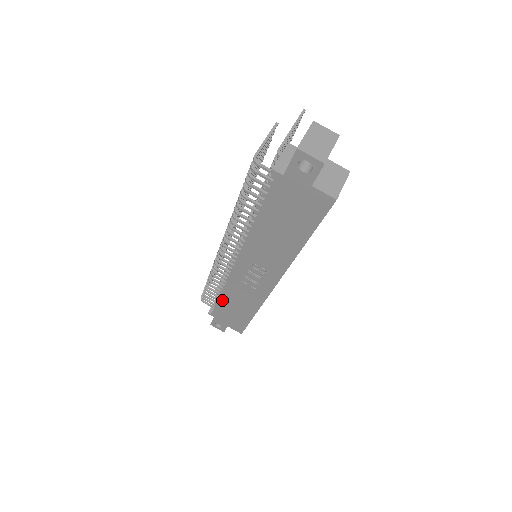
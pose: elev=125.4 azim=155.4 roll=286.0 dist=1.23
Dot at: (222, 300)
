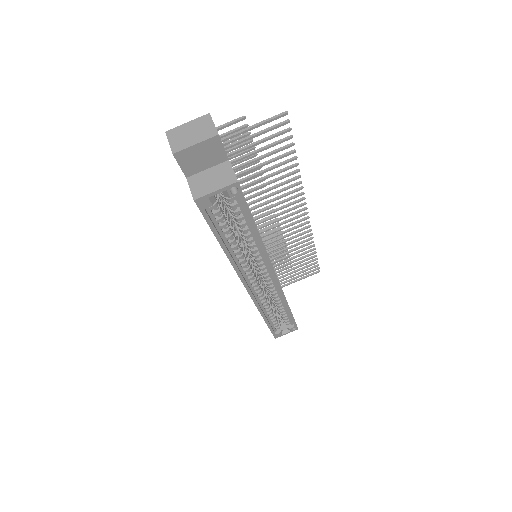
Dot at: occluded
